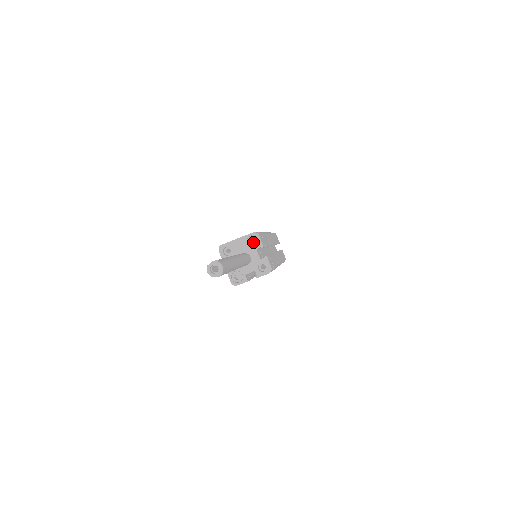
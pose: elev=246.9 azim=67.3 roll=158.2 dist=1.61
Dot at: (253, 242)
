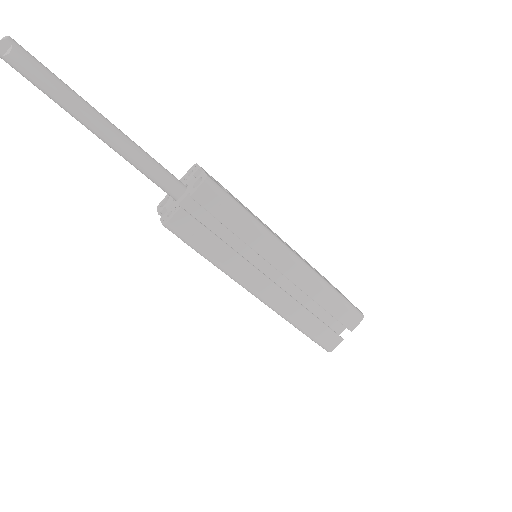
Dot at: occluded
